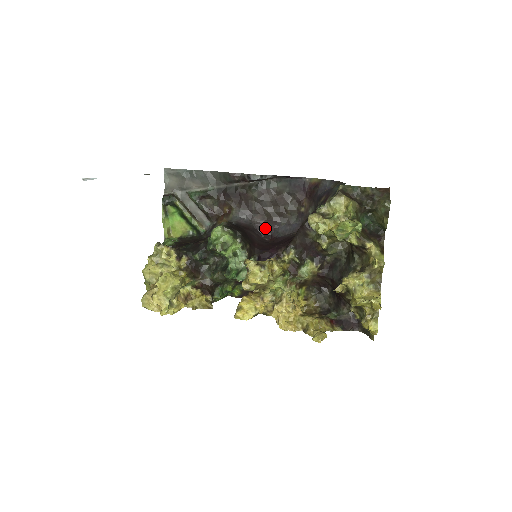
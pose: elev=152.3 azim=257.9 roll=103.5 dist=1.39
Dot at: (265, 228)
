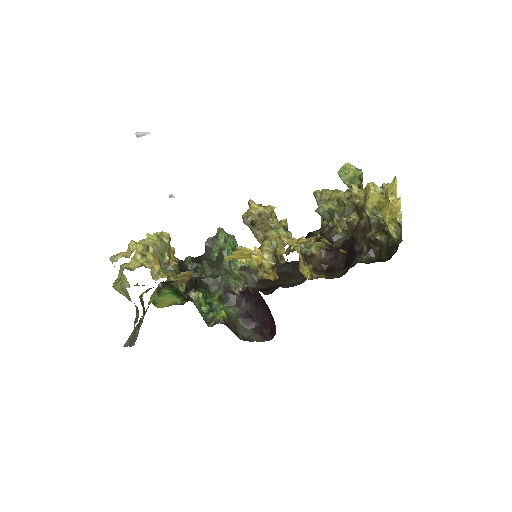
Dot at: (265, 289)
